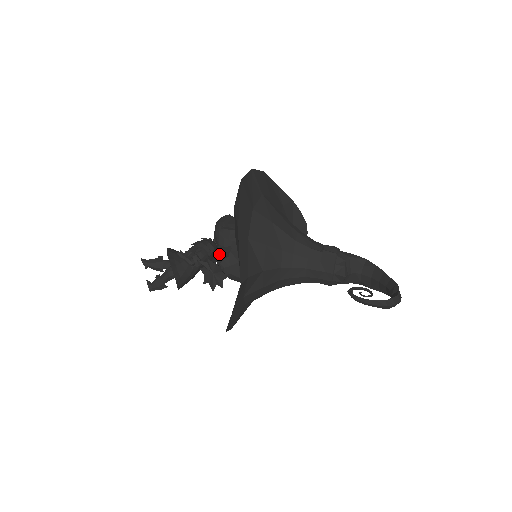
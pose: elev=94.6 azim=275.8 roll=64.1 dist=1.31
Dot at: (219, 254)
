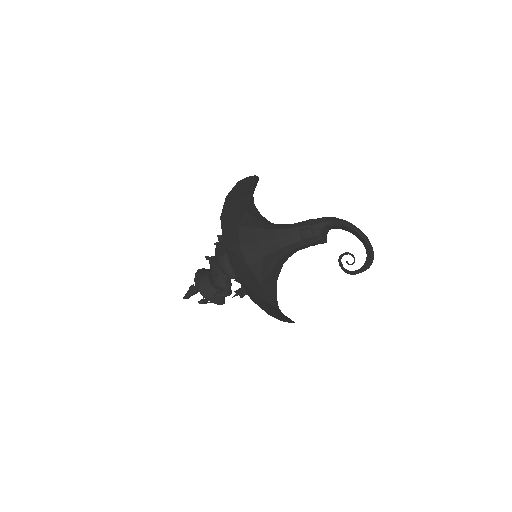
Dot at: occluded
